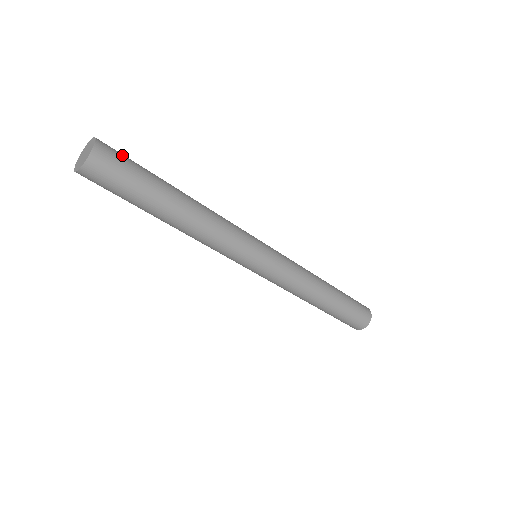
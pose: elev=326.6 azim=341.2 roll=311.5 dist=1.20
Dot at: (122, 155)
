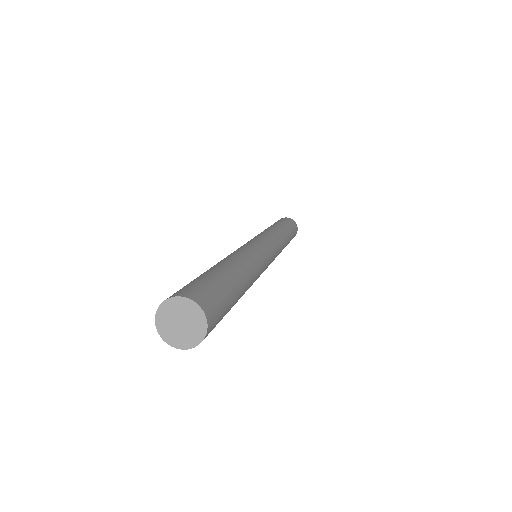
Dot at: (196, 285)
